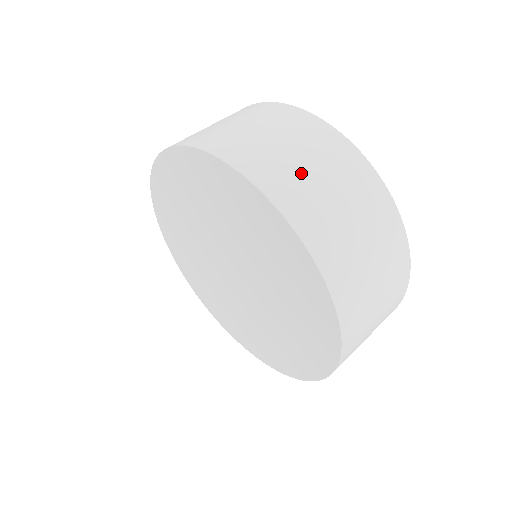
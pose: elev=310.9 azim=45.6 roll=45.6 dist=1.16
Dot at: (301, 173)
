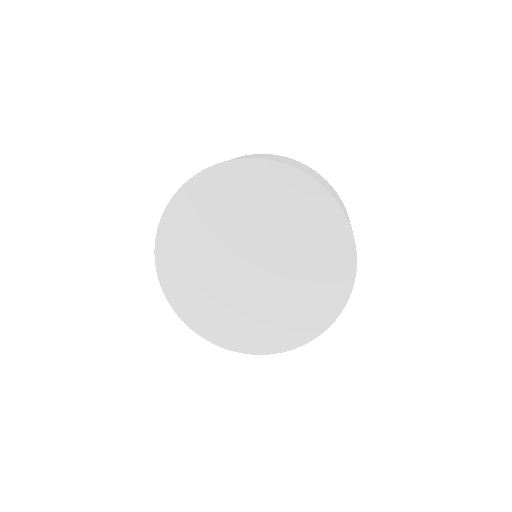
Dot at: occluded
